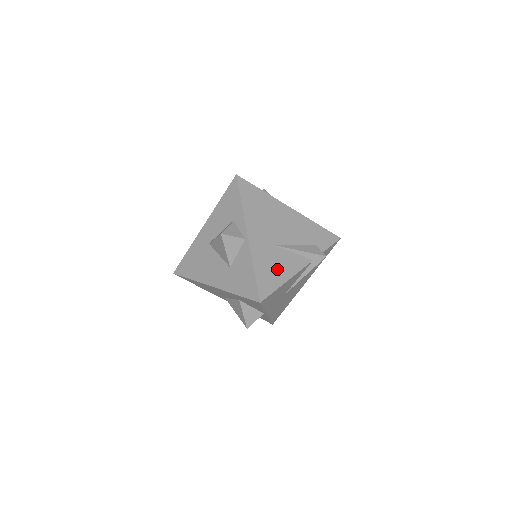
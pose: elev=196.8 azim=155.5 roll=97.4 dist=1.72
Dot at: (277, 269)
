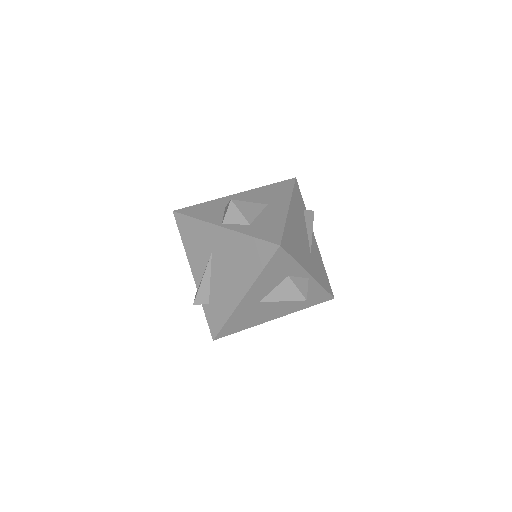
Dot at: (320, 265)
